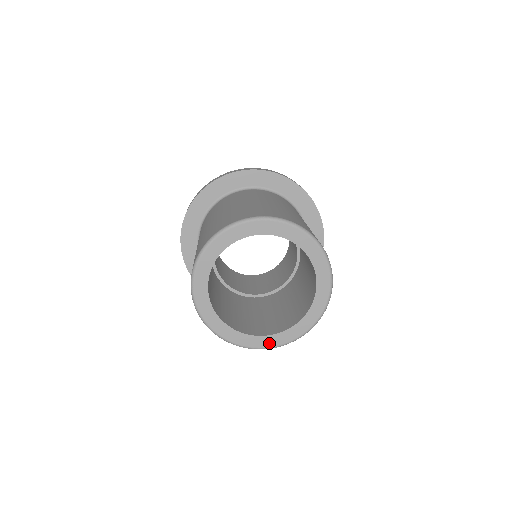
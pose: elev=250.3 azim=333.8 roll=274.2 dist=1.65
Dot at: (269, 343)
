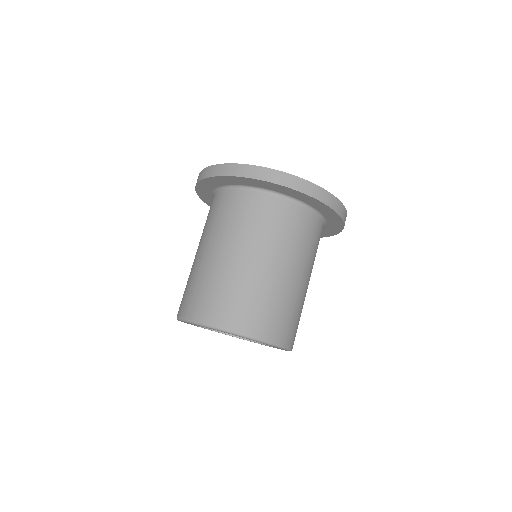
Dot at: occluded
